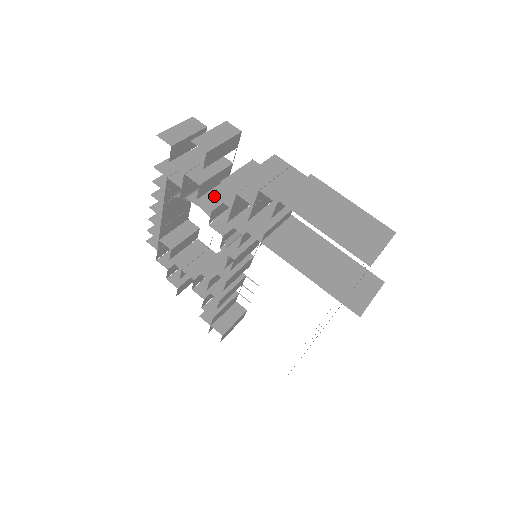
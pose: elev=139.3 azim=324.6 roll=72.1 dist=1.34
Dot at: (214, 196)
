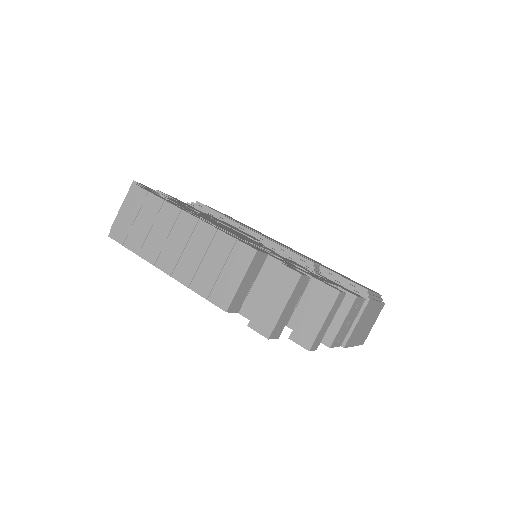
Dot at: occluded
